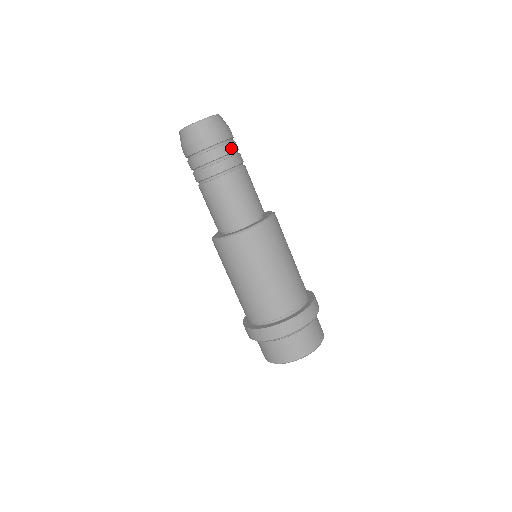
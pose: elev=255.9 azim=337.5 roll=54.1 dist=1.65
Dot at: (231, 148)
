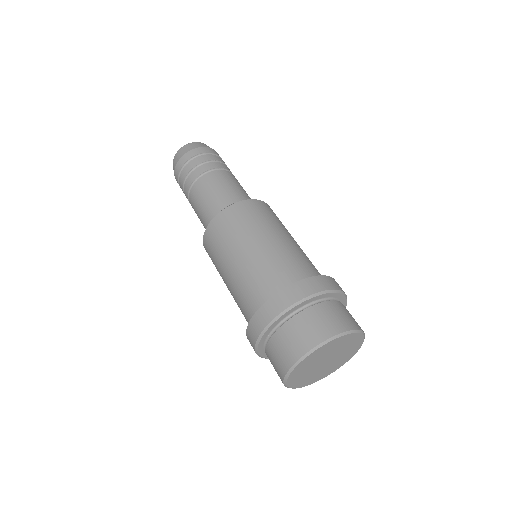
Dot at: occluded
